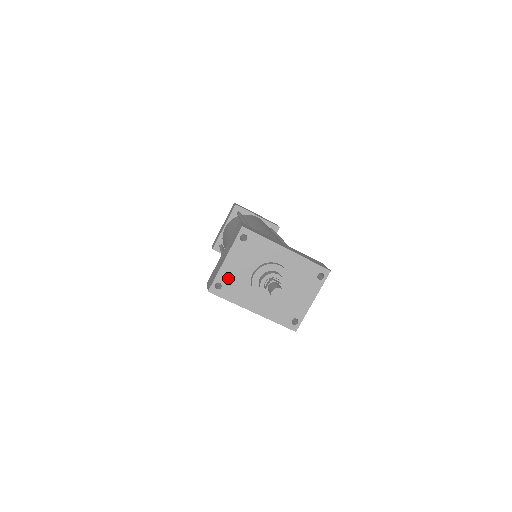
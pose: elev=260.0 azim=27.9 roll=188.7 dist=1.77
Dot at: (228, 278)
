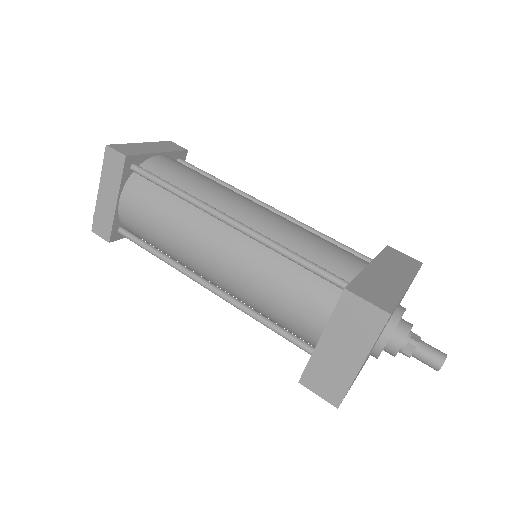
Dot at: occluded
